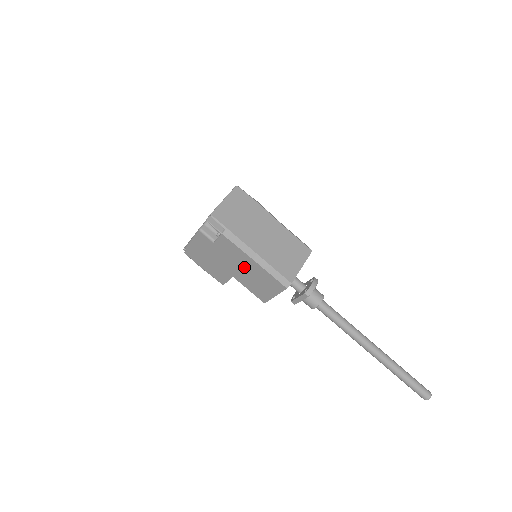
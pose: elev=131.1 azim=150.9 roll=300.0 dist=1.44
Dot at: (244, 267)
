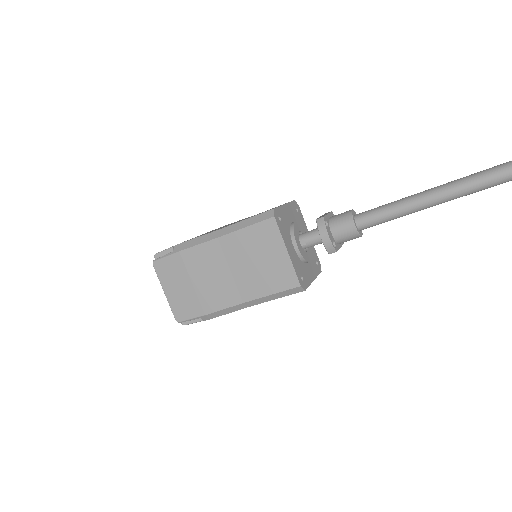
Dot at: occluded
